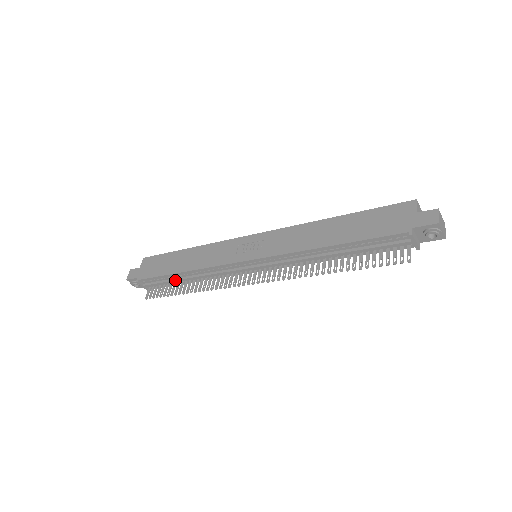
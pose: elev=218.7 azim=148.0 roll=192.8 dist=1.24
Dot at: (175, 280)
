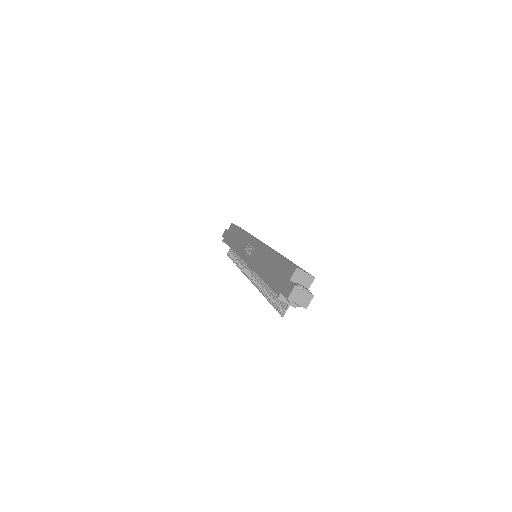
Dot at: occluded
